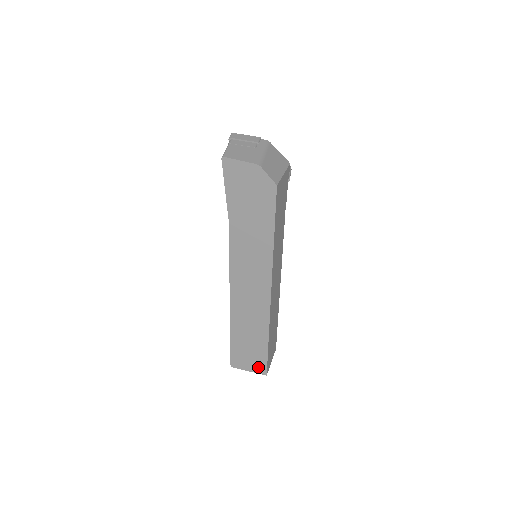
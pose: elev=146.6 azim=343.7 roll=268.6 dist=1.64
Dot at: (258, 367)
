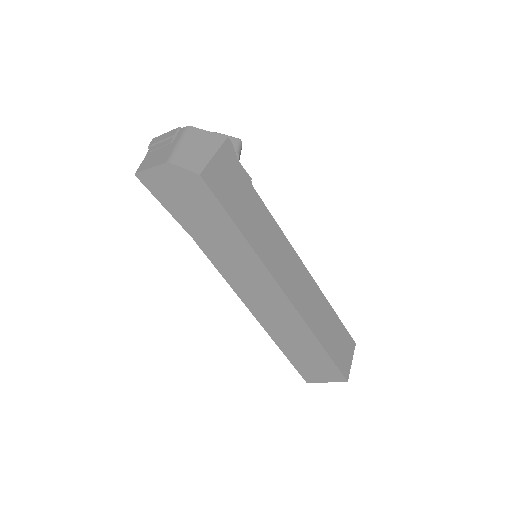
Dot at: (332, 375)
